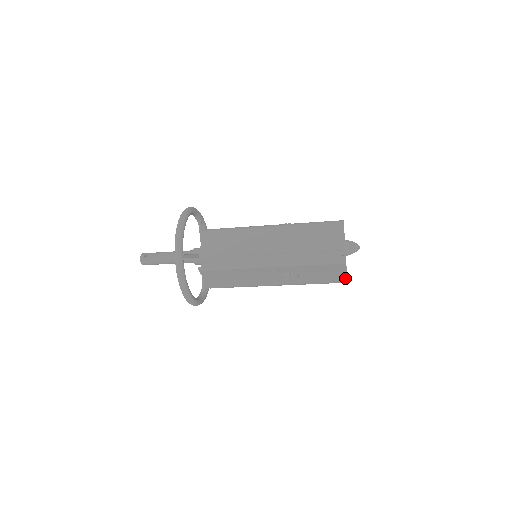
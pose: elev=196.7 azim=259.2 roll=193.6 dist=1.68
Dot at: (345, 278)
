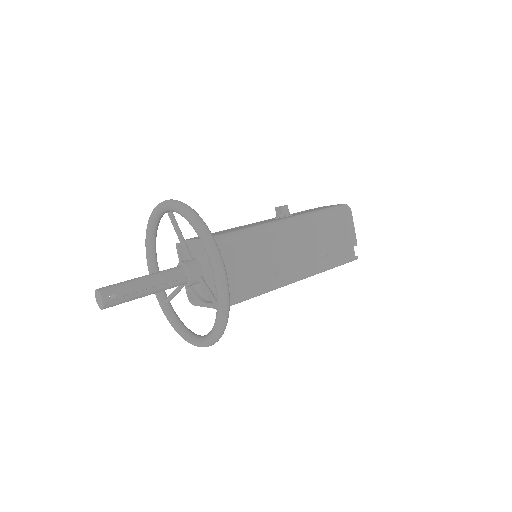
Dot at: occluded
